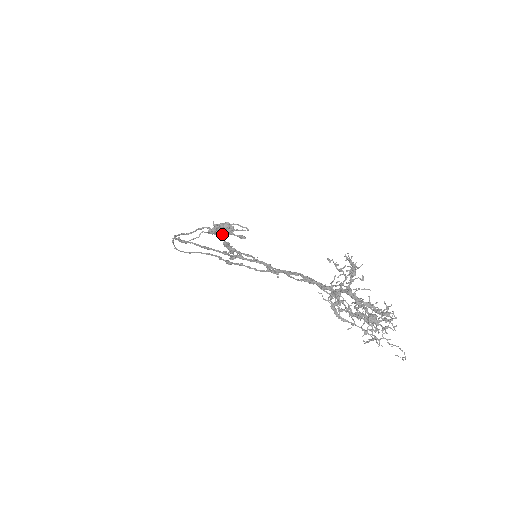
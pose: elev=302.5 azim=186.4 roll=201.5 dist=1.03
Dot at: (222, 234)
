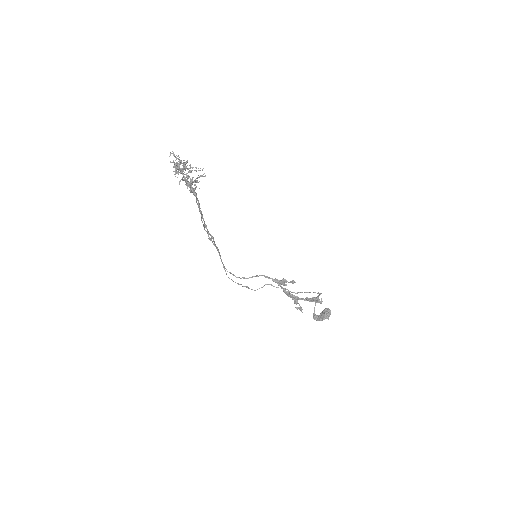
Dot at: (278, 282)
